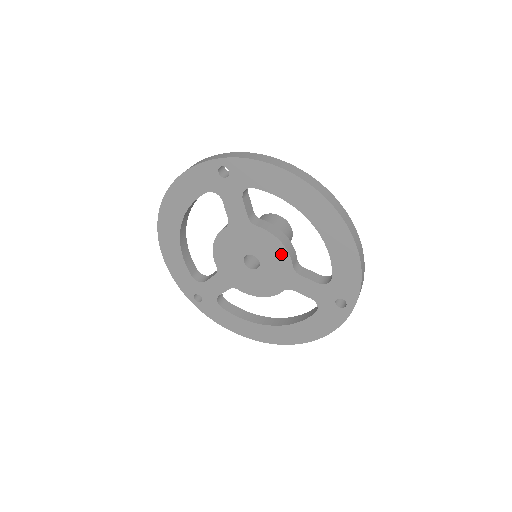
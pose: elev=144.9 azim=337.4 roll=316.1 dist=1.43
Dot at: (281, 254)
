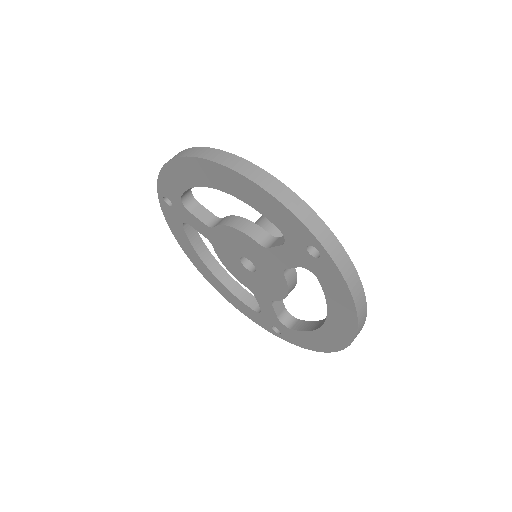
Dot at: (277, 293)
